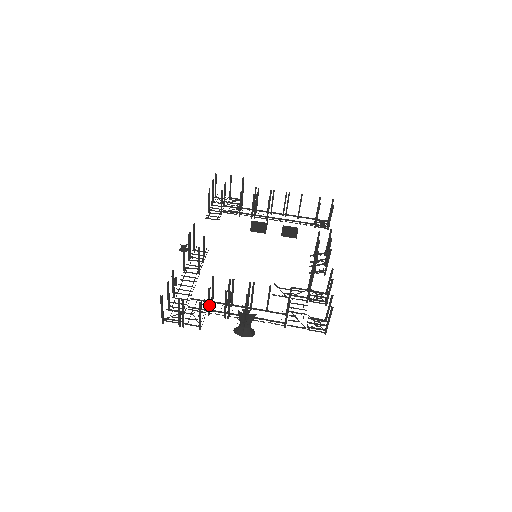
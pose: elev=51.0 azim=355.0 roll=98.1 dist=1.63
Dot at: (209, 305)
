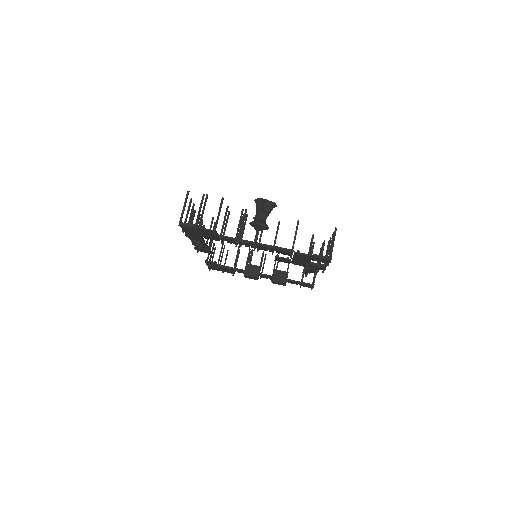
Dot at: (223, 226)
